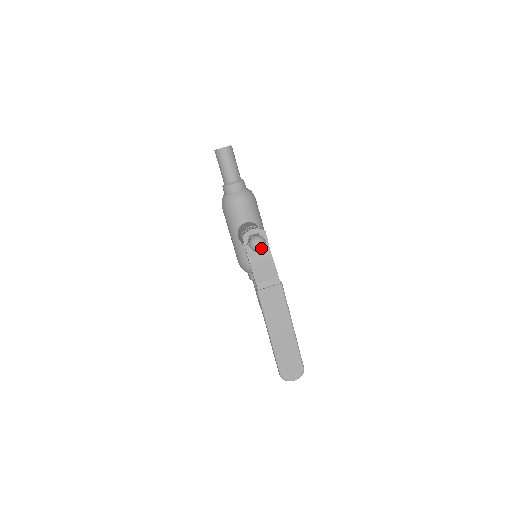
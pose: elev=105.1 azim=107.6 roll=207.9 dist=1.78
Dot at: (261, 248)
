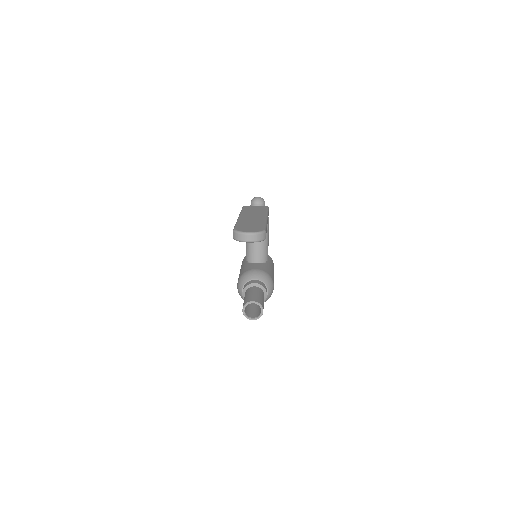
Dot at: (259, 199)
